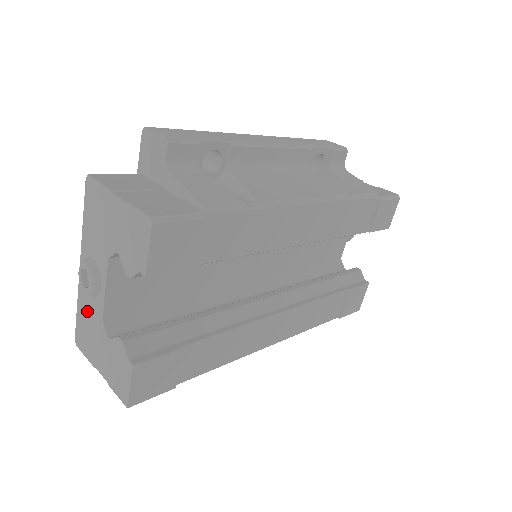
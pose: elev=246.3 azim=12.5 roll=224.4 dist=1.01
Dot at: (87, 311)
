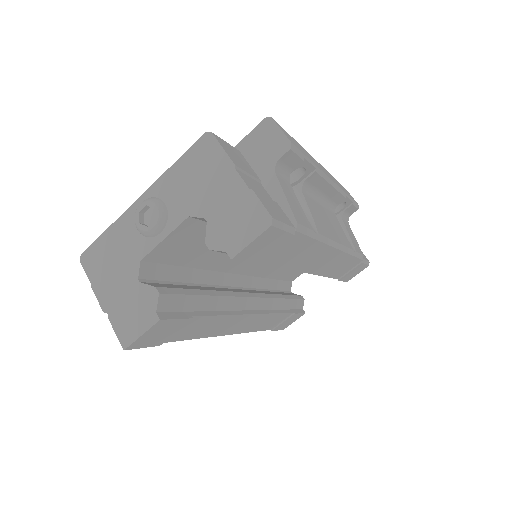
Dot at: (122, 241)
